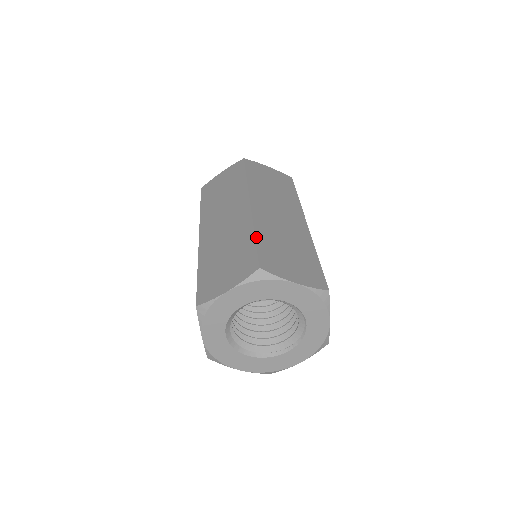
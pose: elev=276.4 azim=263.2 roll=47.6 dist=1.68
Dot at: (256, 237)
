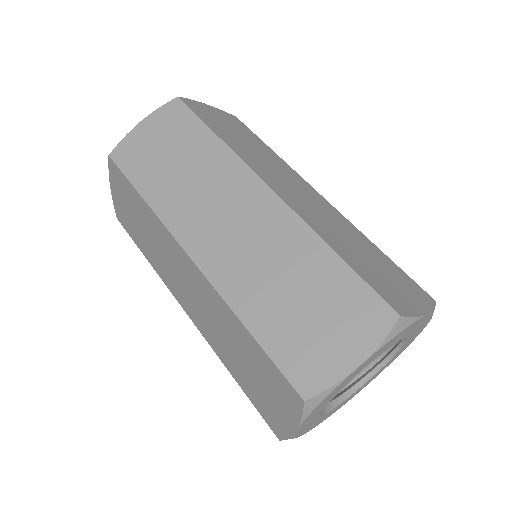
Dot at: (252, 333)
